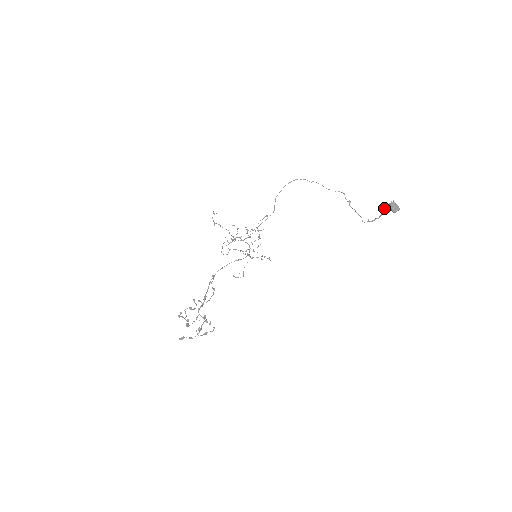
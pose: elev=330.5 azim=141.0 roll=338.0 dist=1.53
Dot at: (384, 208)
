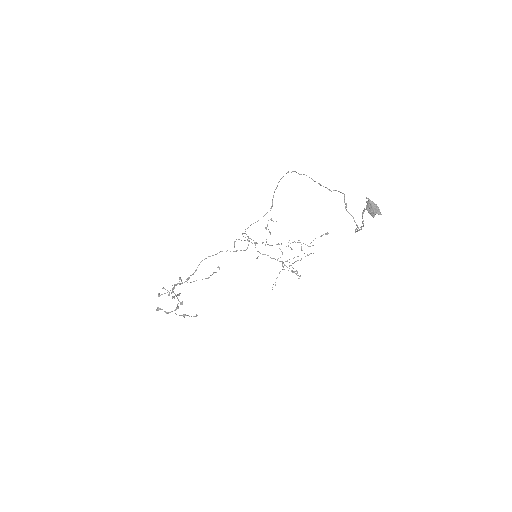
Dot at: (363, 210)
